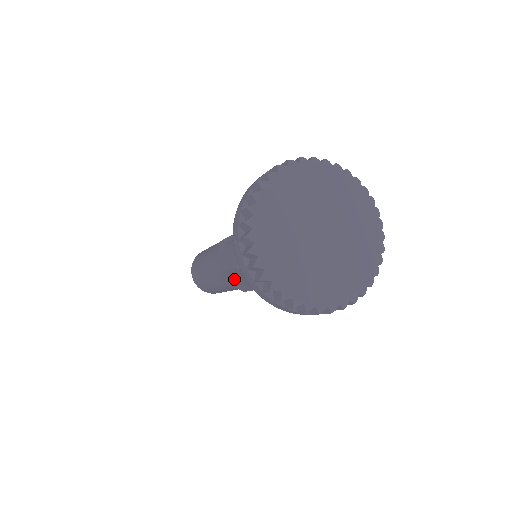
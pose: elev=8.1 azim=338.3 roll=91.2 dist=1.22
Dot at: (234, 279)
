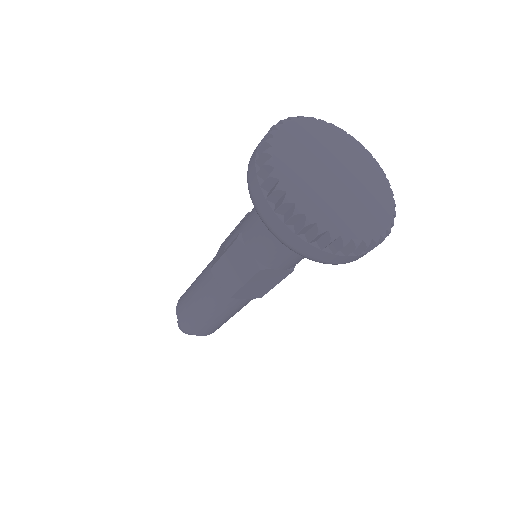
Dot at: (227, 270)
